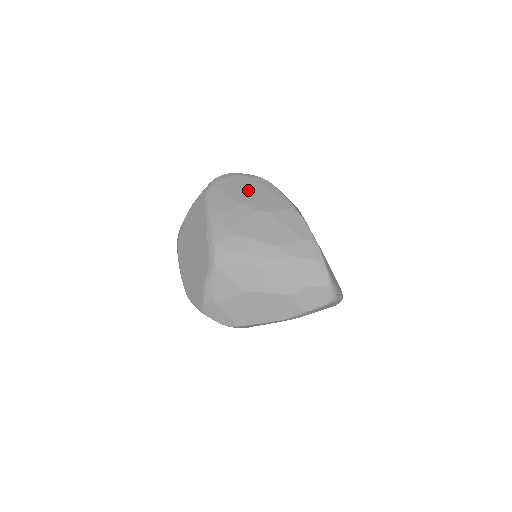
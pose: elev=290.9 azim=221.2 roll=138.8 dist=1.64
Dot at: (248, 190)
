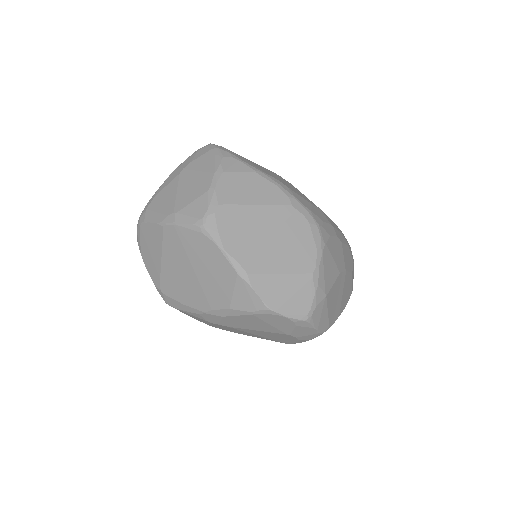
Dot at: occluded
